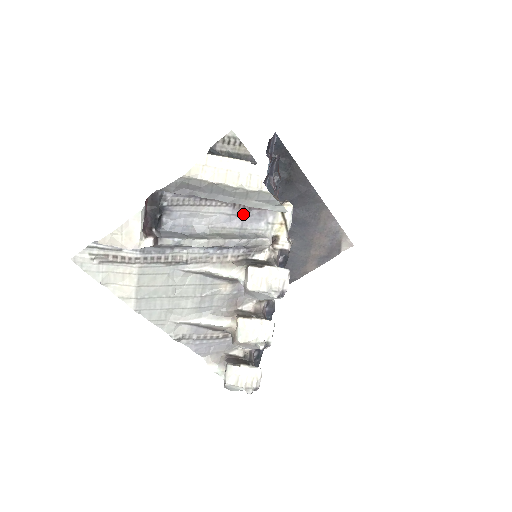
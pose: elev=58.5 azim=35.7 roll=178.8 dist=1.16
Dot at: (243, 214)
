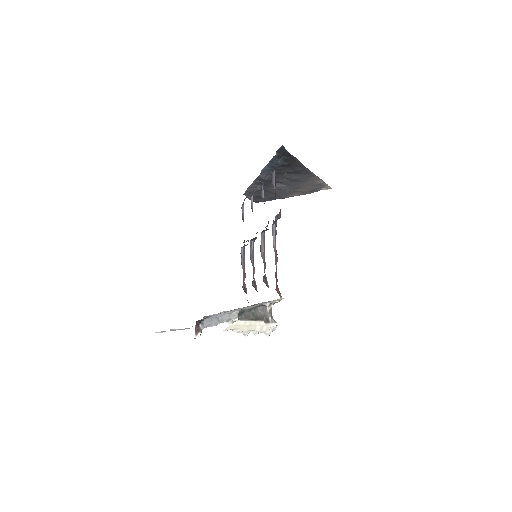
Dot at: occluded
